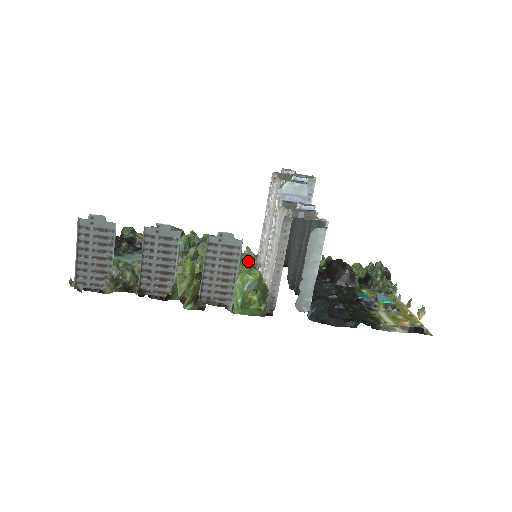
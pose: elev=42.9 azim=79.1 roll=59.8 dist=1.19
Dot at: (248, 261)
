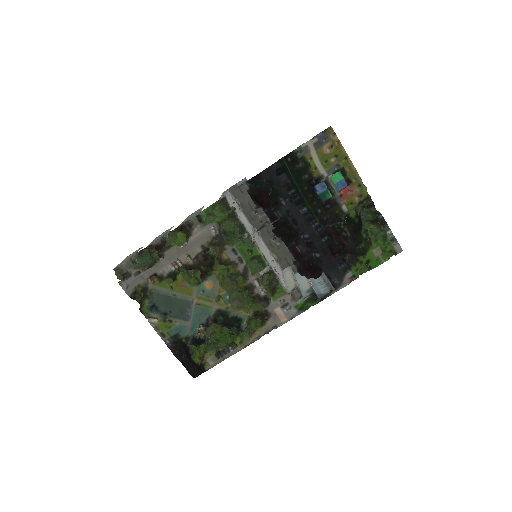
Dot at: (263, 275)
